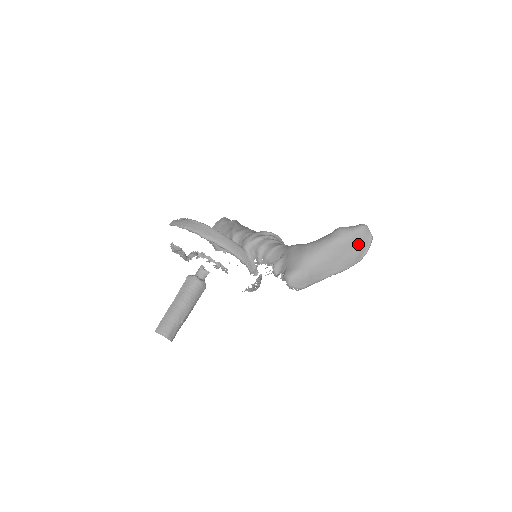
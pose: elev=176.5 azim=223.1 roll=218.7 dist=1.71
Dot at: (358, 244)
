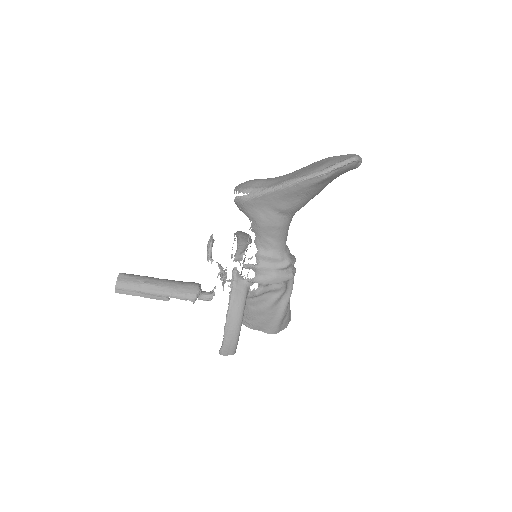
Dot at: (333, 159)
